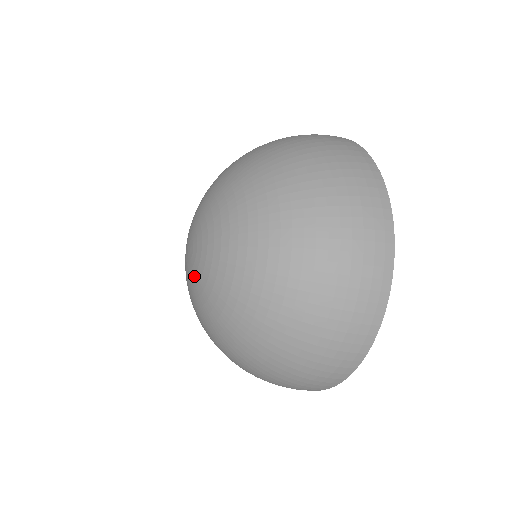
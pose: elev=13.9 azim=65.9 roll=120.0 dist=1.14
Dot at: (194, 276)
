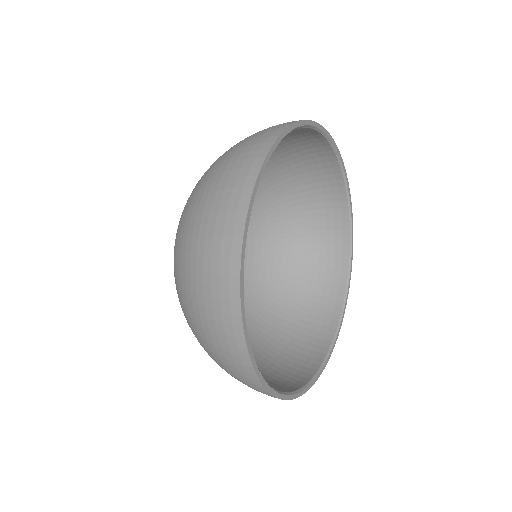
Dot at: occluded
